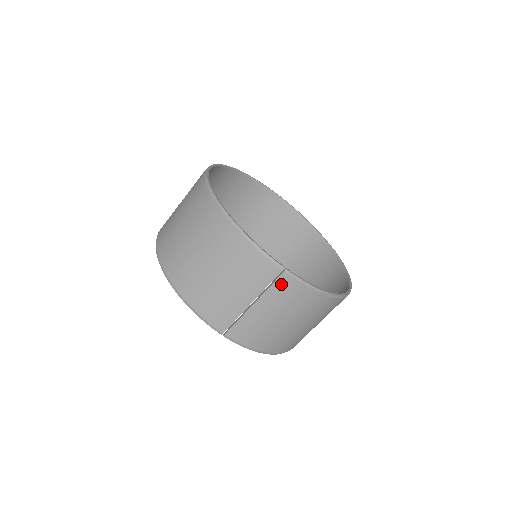
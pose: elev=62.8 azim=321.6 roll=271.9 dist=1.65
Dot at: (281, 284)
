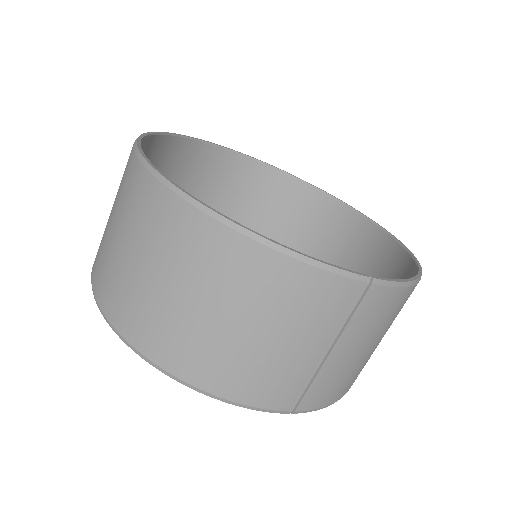
Dot at: (368, 304)
